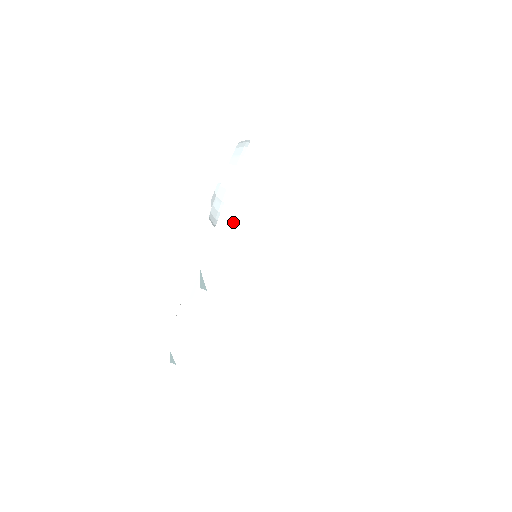
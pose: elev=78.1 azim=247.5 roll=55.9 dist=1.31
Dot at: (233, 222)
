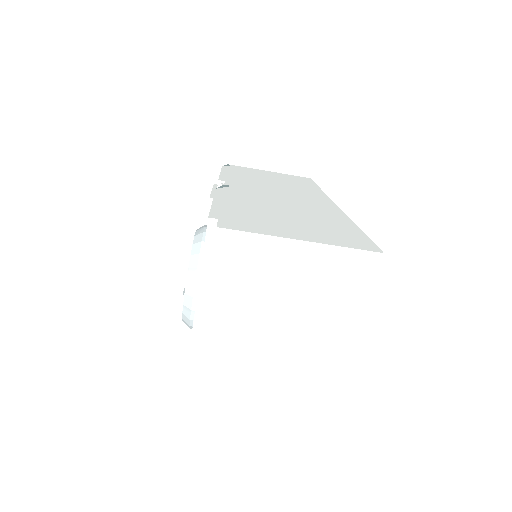
Dot at: occluded
